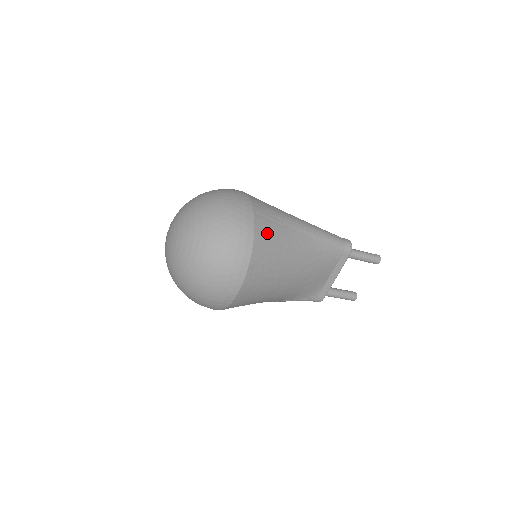
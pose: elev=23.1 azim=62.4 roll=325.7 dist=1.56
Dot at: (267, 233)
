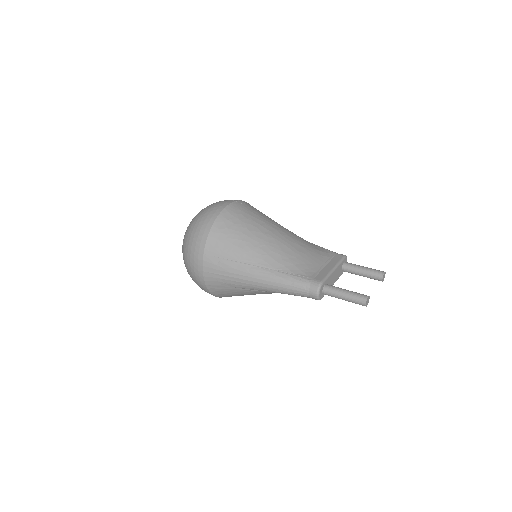
Dot at: (223, 293)
